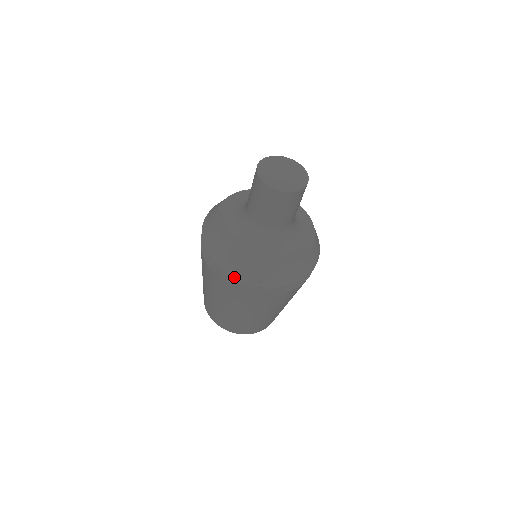
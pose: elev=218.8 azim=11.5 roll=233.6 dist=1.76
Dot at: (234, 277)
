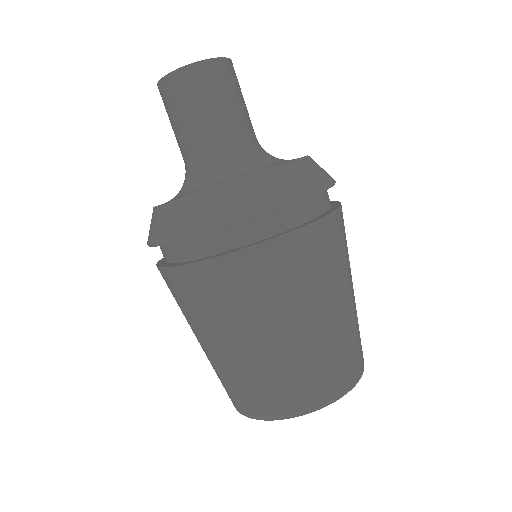
Dot at: (164, 240)
